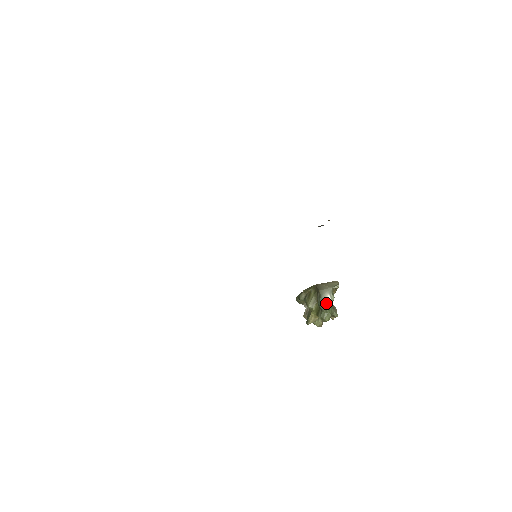
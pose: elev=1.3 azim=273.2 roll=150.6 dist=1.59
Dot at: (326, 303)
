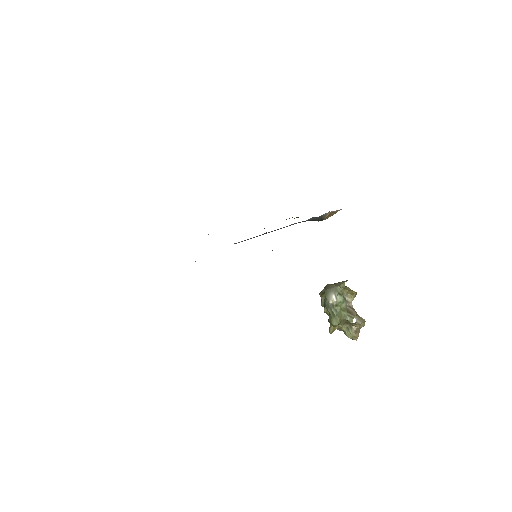
Dot at: (330, 304)
